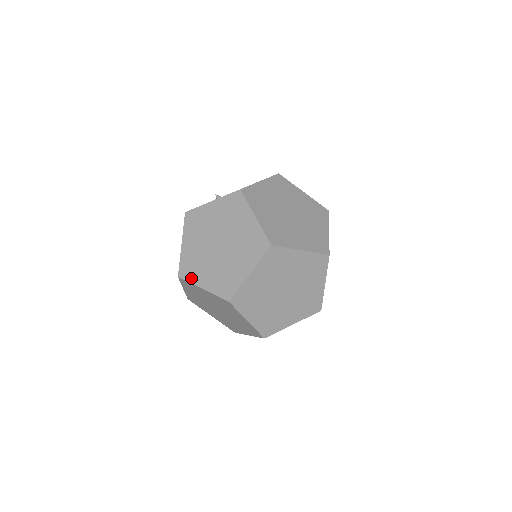
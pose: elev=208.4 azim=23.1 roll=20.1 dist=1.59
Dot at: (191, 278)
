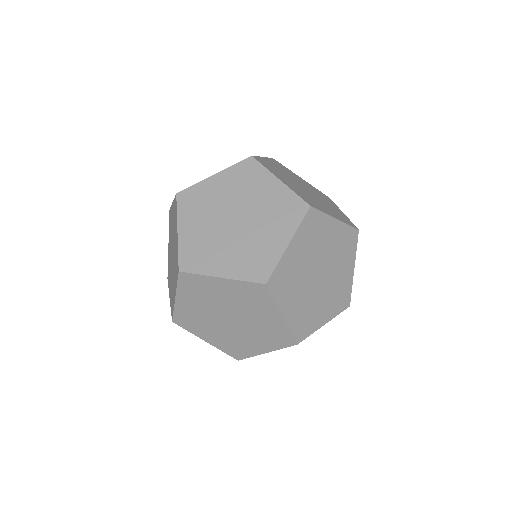
Dot at: (168, 284)
